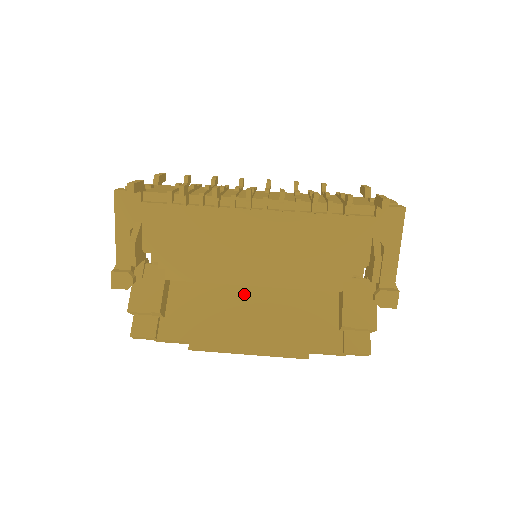
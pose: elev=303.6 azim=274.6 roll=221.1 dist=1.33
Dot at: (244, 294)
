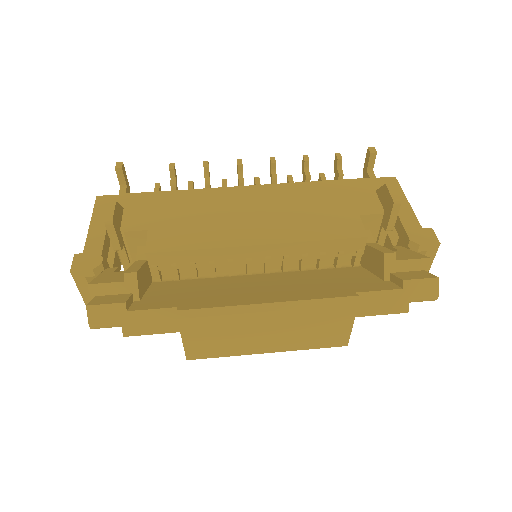
Dot at: (248, 282)
